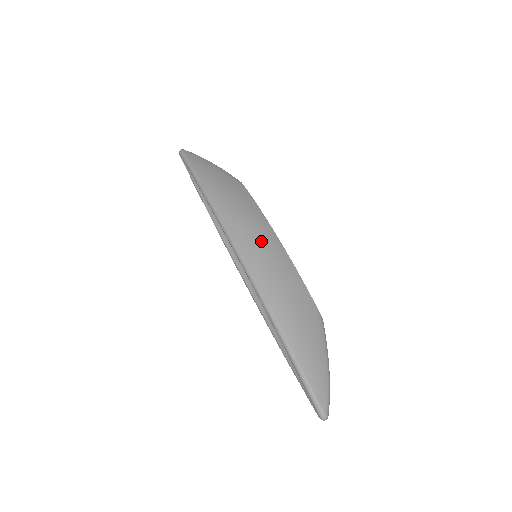
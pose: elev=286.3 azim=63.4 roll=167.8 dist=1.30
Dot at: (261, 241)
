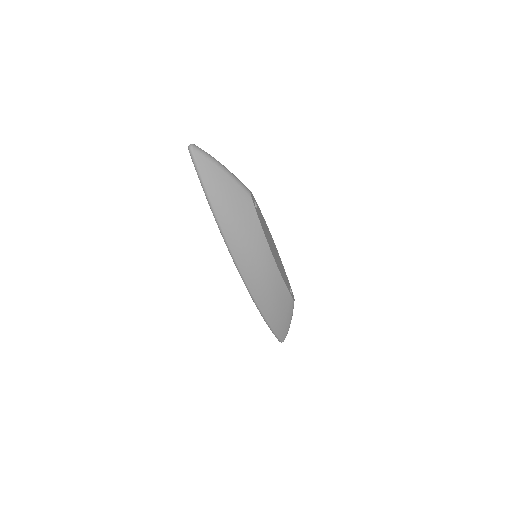
Dot at: (262, 271)
